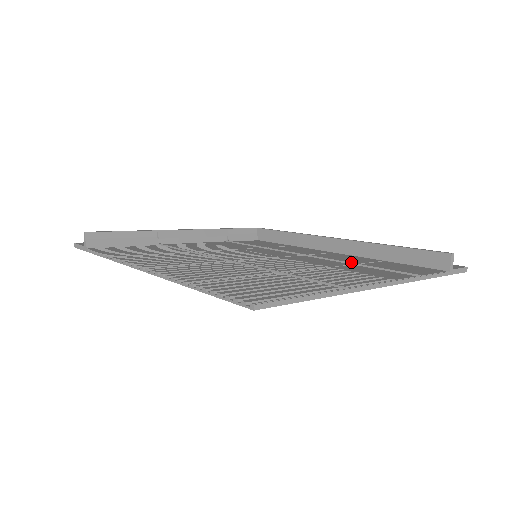
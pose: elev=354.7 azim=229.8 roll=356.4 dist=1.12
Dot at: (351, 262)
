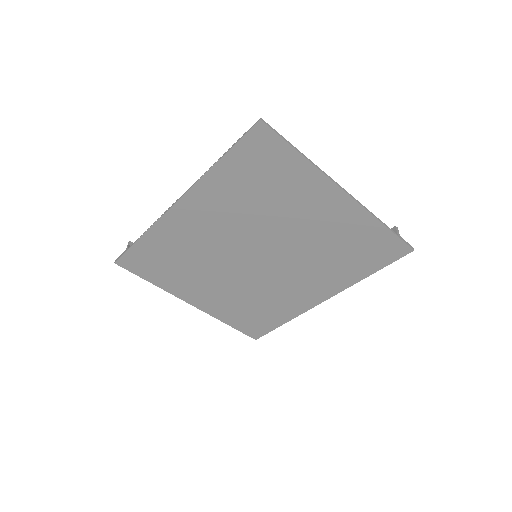
Dot at: (327, 241)
